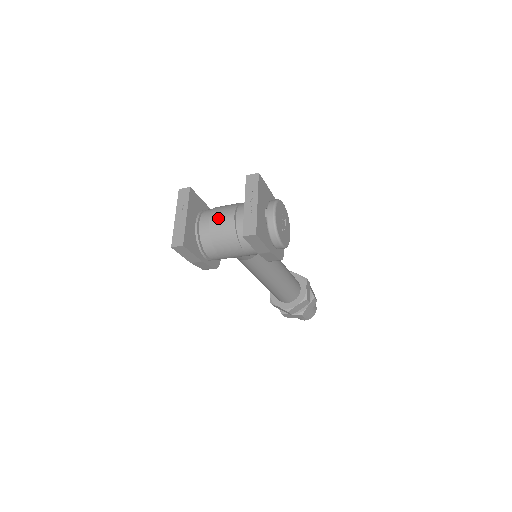
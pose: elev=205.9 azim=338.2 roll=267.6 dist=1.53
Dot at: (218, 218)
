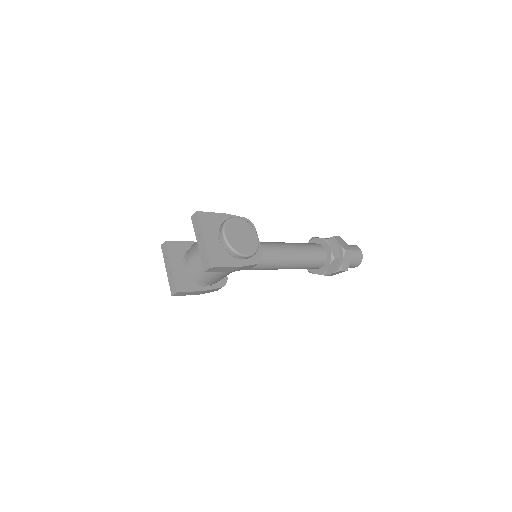
Dot at: (193, 257)
